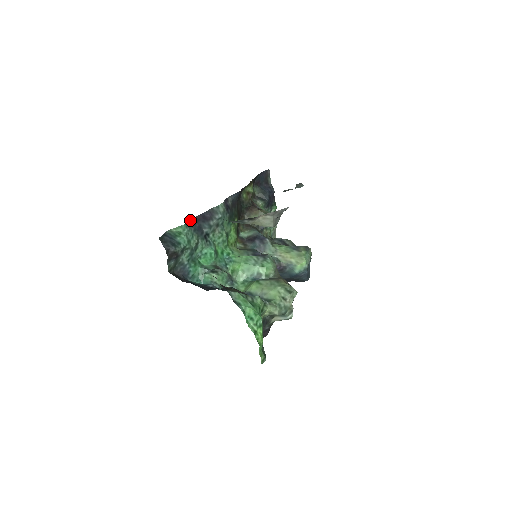
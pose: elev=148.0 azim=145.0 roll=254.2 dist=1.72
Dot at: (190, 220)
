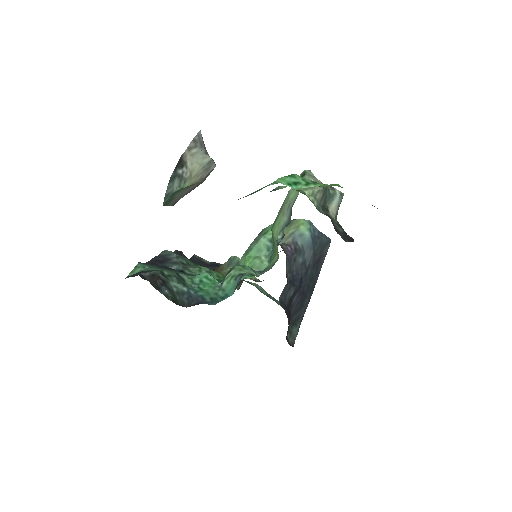
Dot at: occluded
